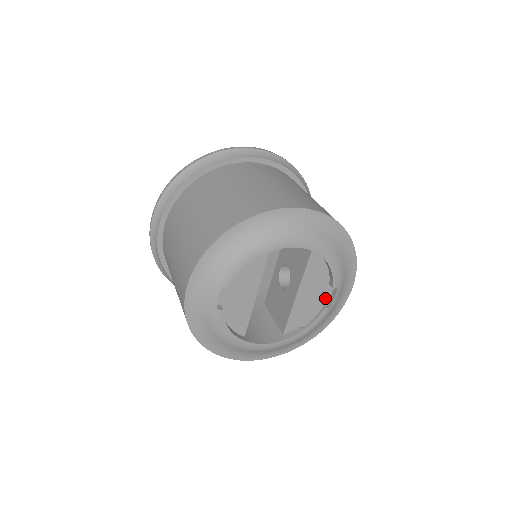
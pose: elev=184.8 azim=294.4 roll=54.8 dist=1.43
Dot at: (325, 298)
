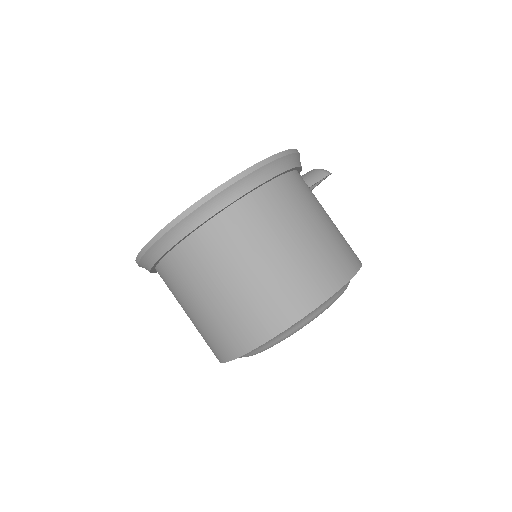
Dot at: occluded
